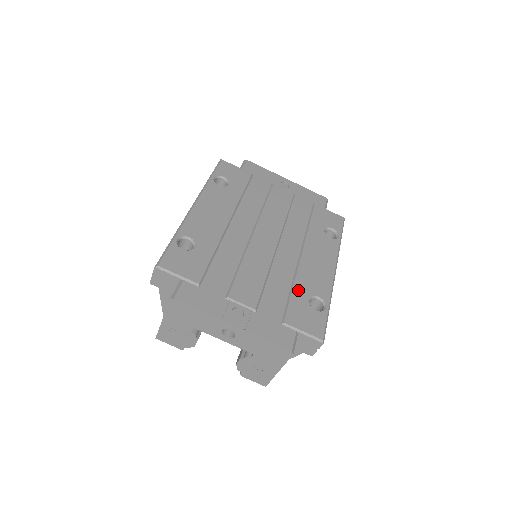
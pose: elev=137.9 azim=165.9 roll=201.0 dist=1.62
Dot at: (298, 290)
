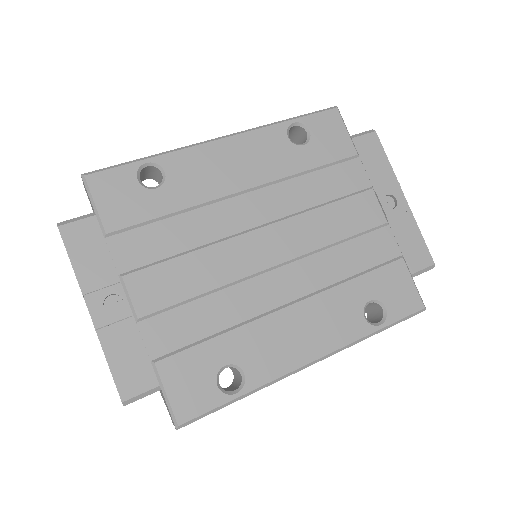
Dot at: (226, 342)
